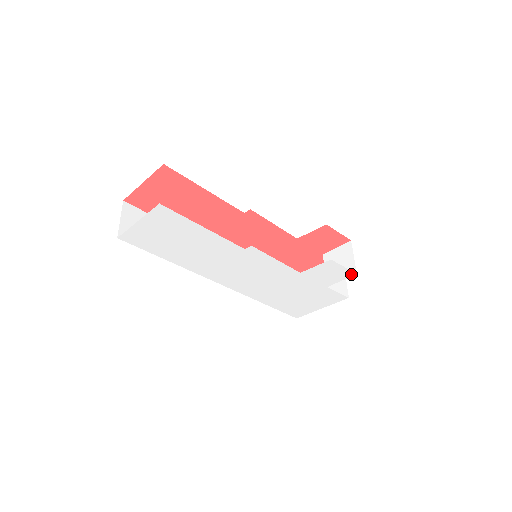
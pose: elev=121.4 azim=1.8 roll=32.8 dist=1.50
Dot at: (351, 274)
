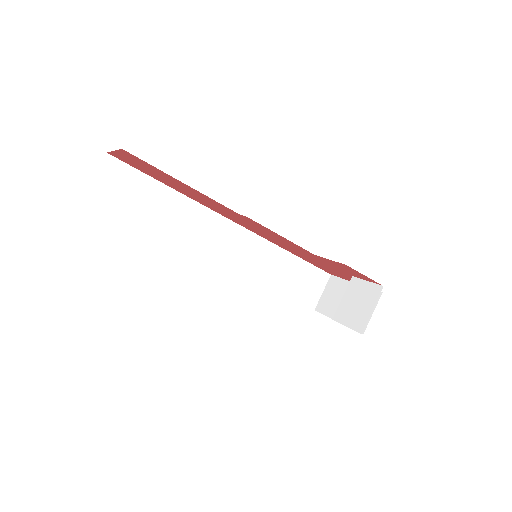
Dot at: (355, 330)
